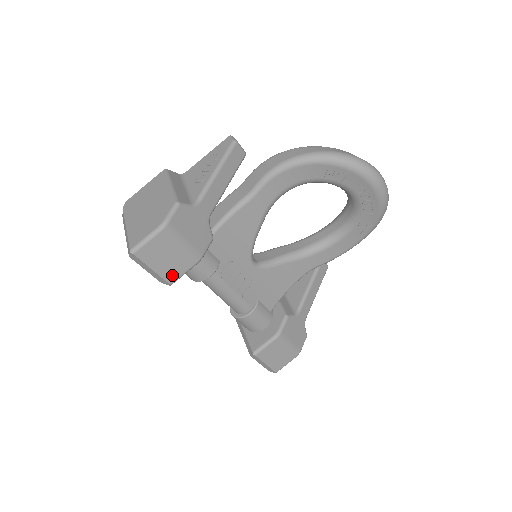
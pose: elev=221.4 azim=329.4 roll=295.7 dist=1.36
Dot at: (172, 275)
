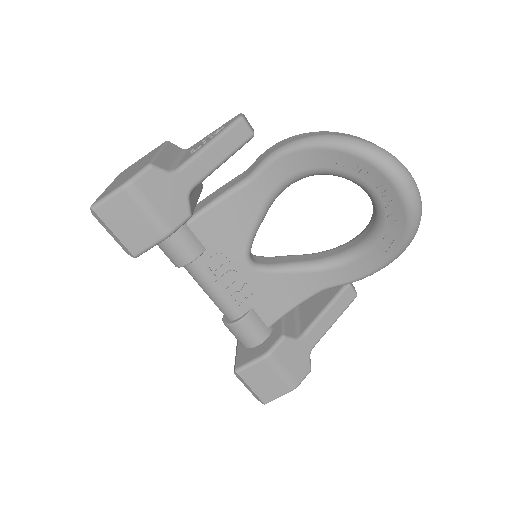
Dot at: (136, 245)
